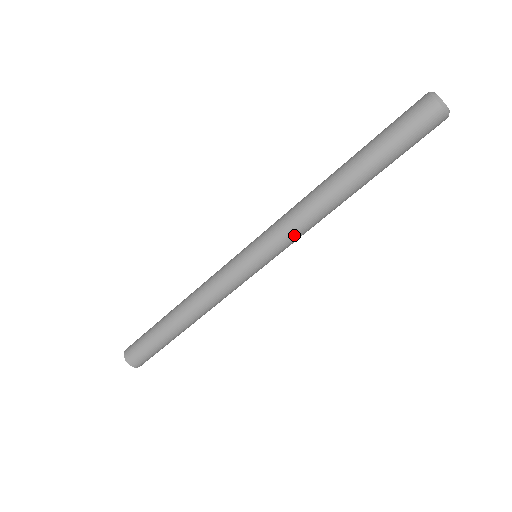
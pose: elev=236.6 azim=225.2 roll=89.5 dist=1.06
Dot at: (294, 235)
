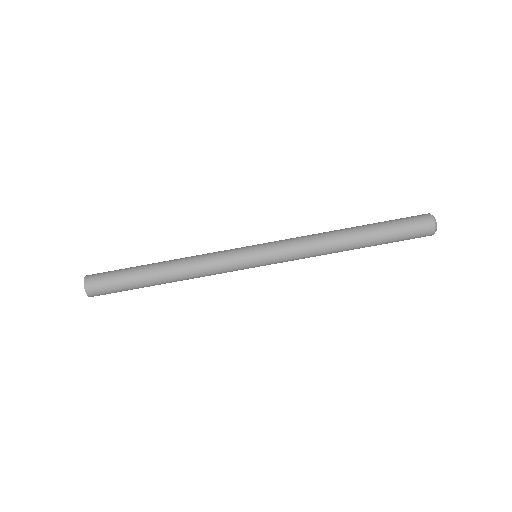
Dot at: (295, 242)
